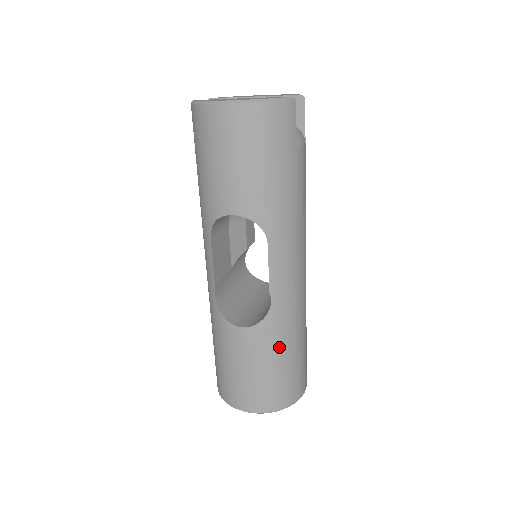
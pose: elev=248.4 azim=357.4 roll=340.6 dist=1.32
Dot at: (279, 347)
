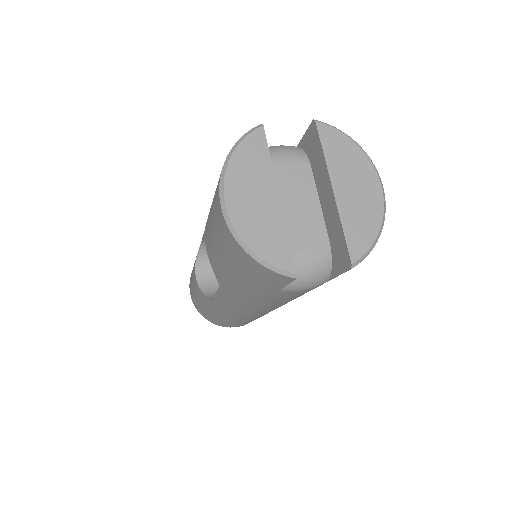
Dot at: (212, 311)
